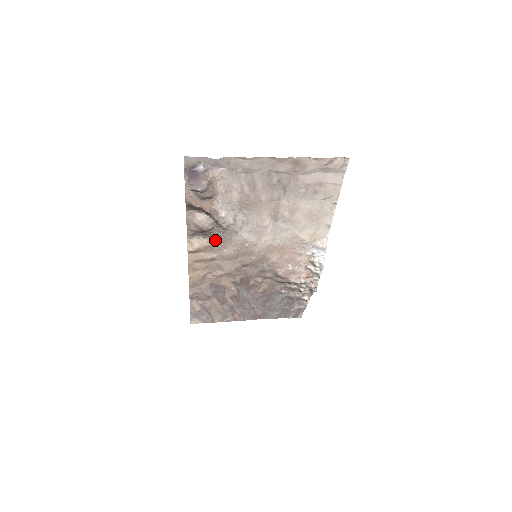
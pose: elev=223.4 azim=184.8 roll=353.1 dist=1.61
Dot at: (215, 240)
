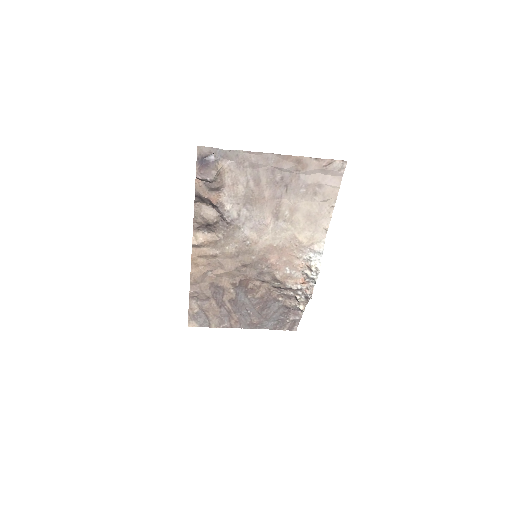
Dot at: (219, 235)
